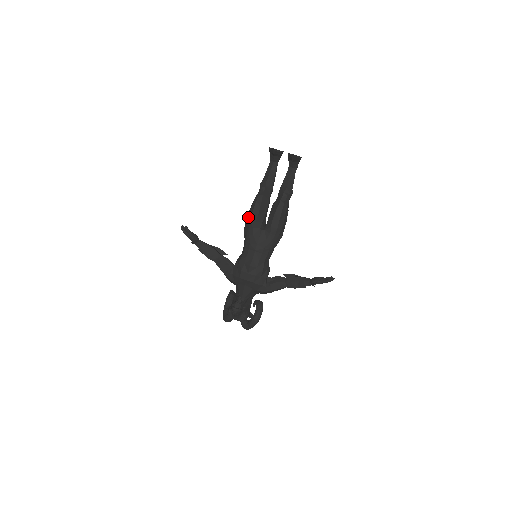
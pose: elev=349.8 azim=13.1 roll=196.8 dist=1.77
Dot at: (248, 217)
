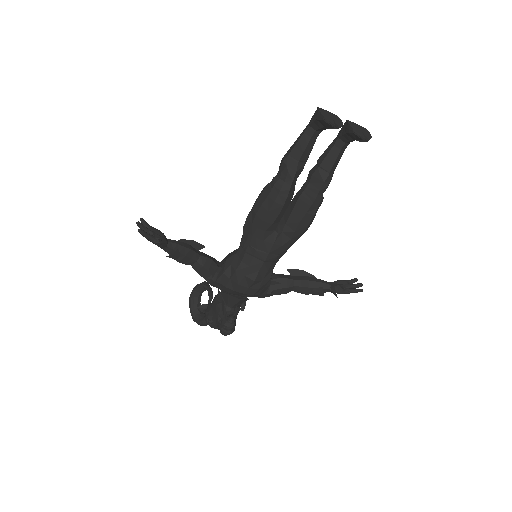
Dot at: (258, 214)
